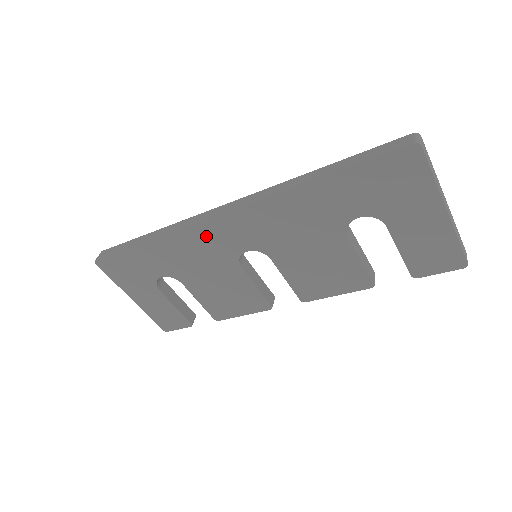
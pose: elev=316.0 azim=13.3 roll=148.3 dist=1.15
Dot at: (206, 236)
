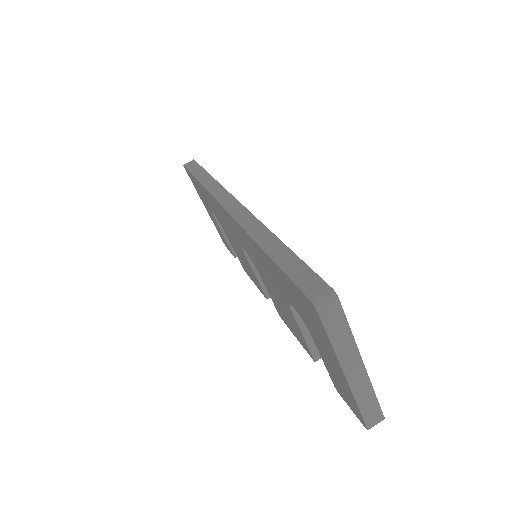
Dot at: (223, 214)
